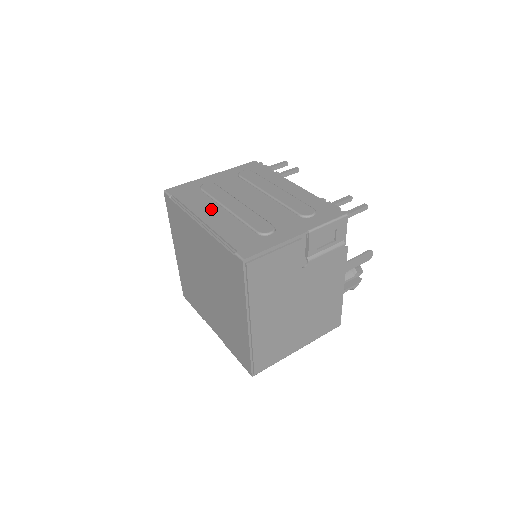
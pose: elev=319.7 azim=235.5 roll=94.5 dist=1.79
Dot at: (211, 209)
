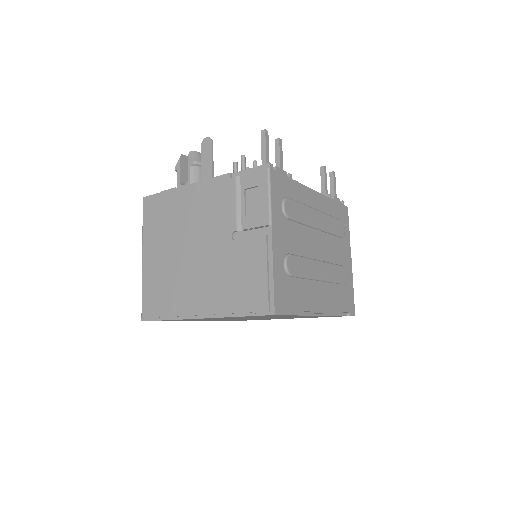
Dot at: (315, 292)
